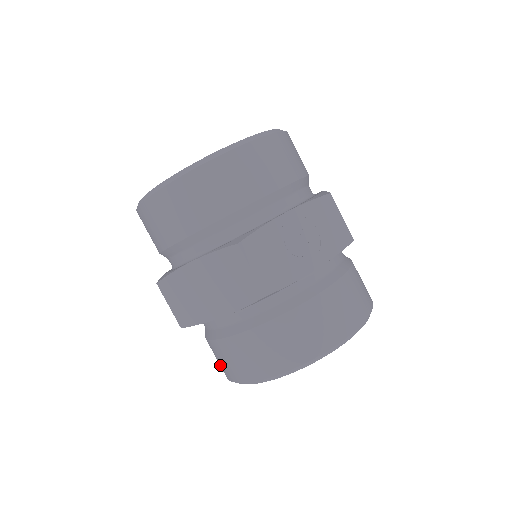
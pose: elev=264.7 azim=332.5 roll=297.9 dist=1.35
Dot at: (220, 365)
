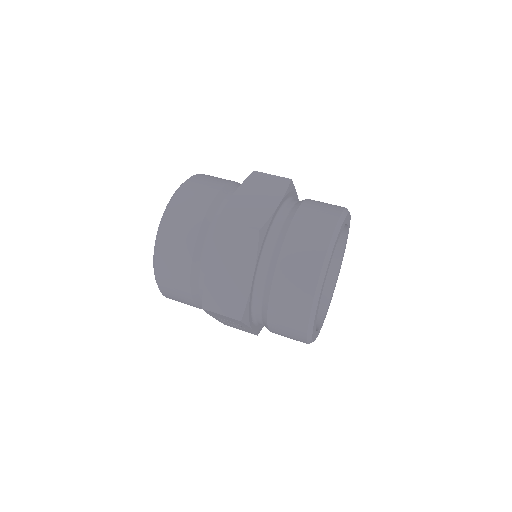
Dot at: (306, 264)
